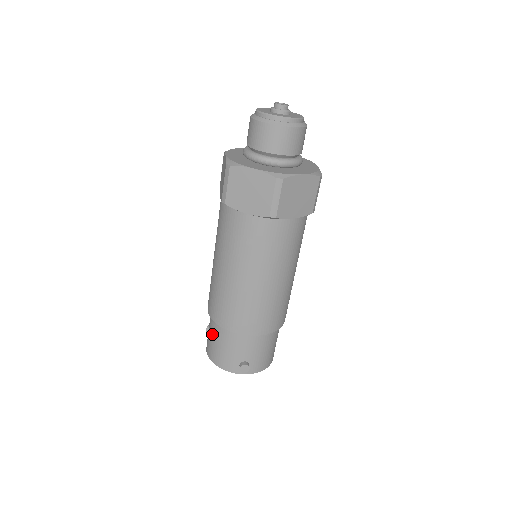
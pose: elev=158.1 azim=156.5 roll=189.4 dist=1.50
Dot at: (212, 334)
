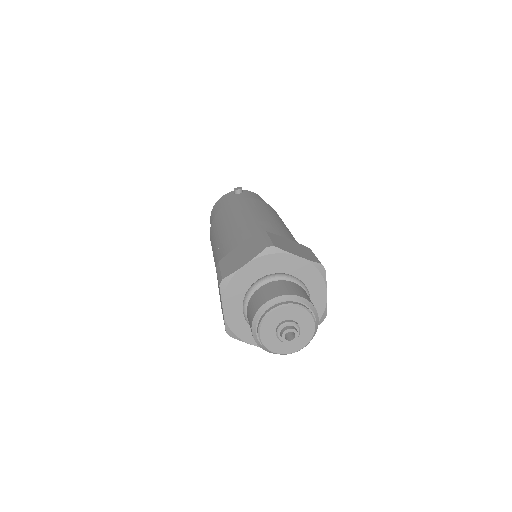
Dot at: (216, 213)
